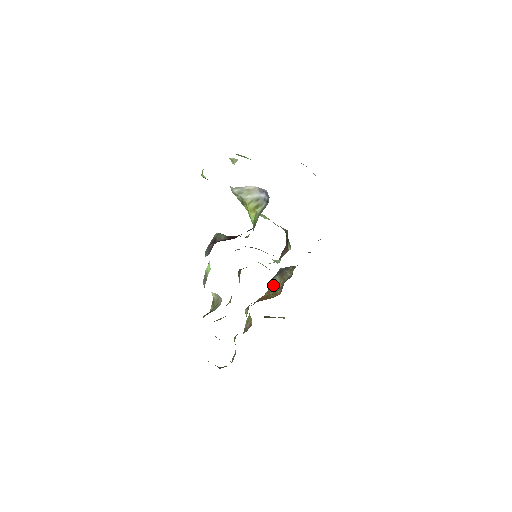
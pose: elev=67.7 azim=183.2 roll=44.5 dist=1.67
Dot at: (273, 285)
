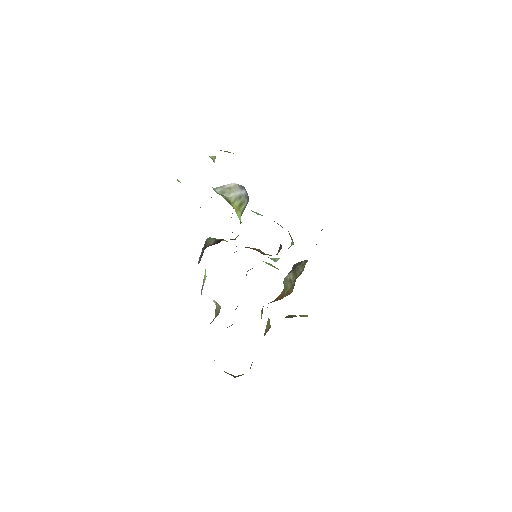
Dot at: (286, 283)
